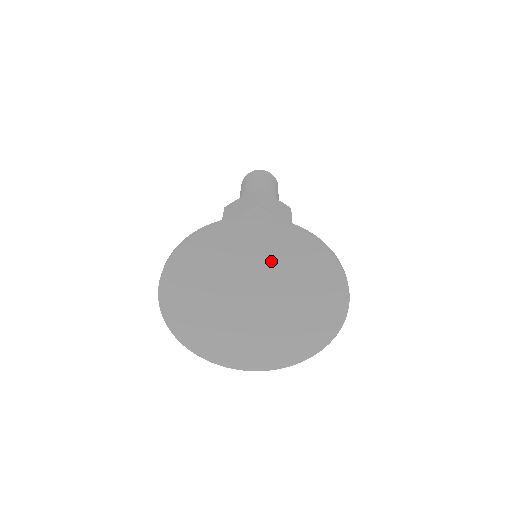
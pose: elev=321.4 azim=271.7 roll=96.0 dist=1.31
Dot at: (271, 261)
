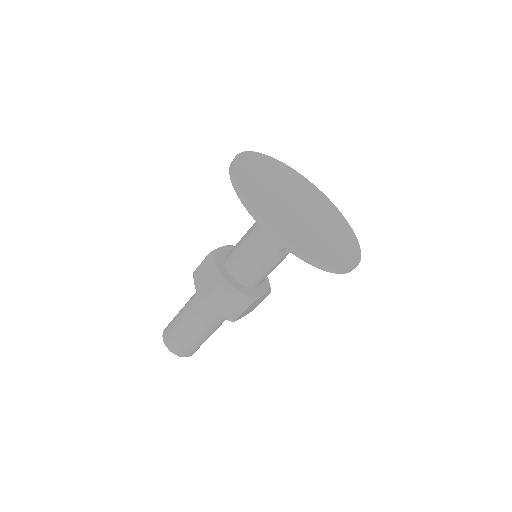
Dot at: (294, 183)
